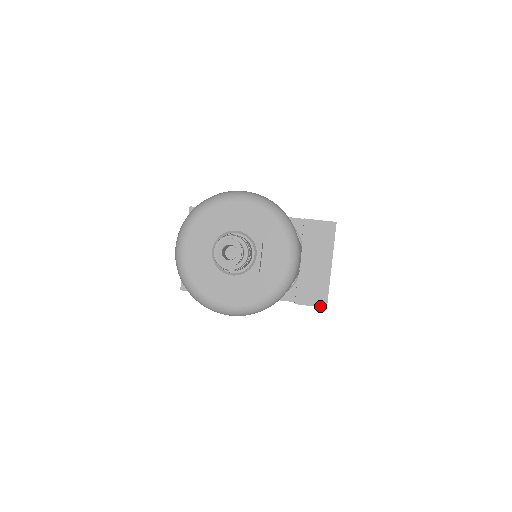
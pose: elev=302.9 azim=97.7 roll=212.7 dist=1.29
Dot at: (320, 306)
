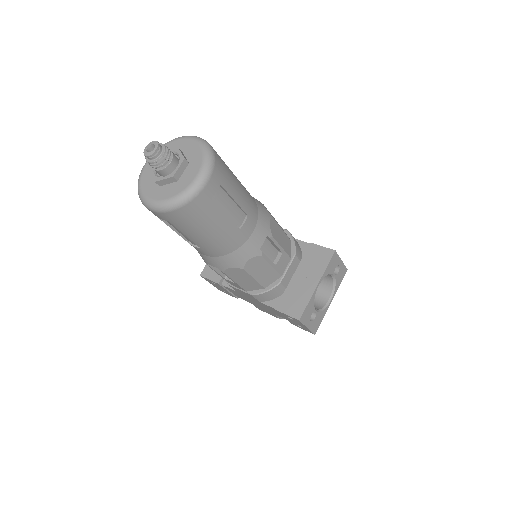
Dot at: (294, 317)
